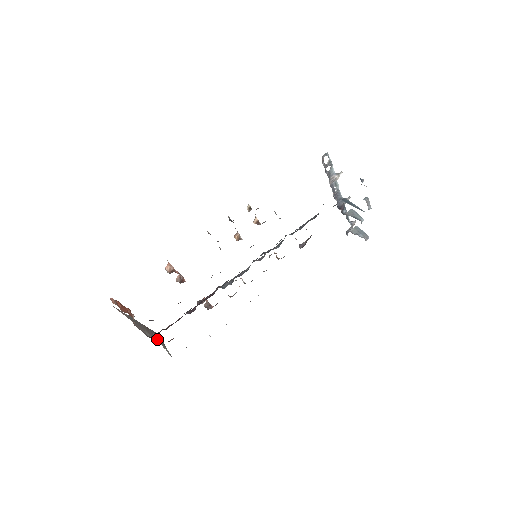
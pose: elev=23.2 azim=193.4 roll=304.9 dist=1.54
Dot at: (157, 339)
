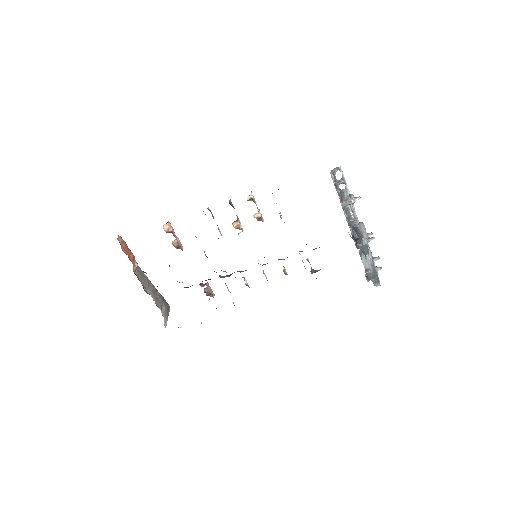
Dot at: (162, 306)
